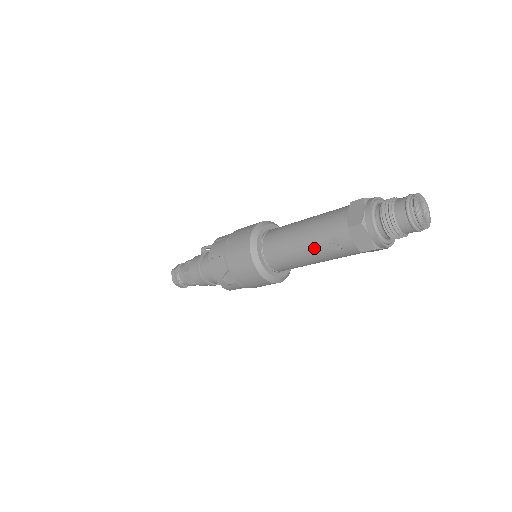
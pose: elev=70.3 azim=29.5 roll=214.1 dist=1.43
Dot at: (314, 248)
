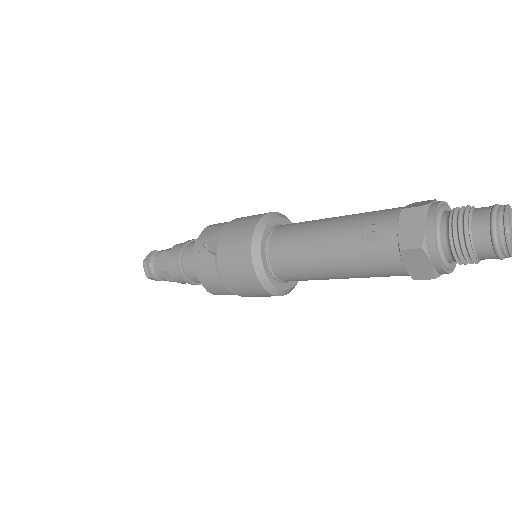
Dot at: (339, 234)
